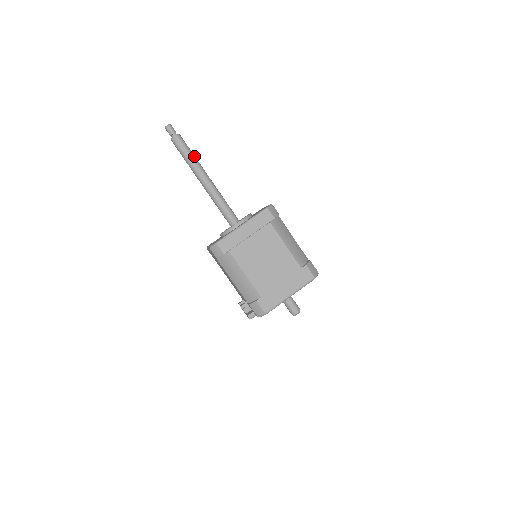
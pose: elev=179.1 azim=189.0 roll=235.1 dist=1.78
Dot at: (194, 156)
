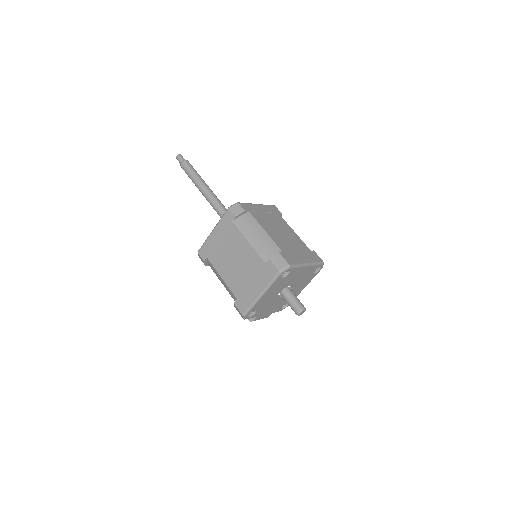
Dot at: (196, 175)
